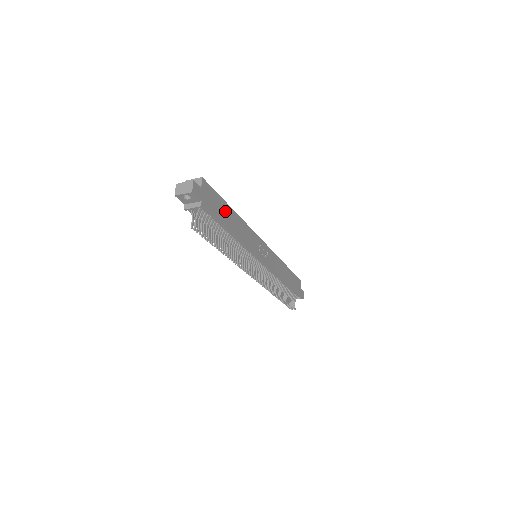
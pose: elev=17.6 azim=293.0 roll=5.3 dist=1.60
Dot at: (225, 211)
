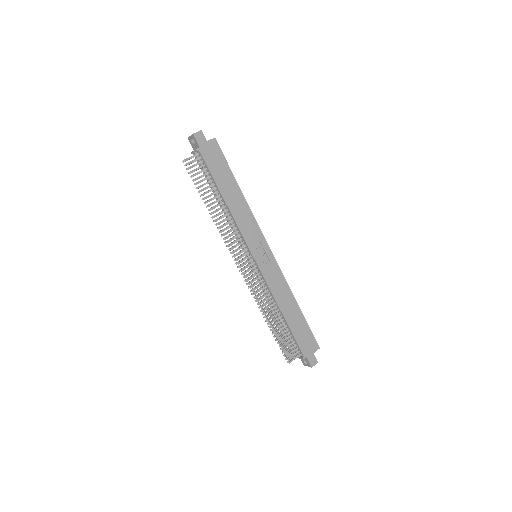
Dot at: (227, 179)
